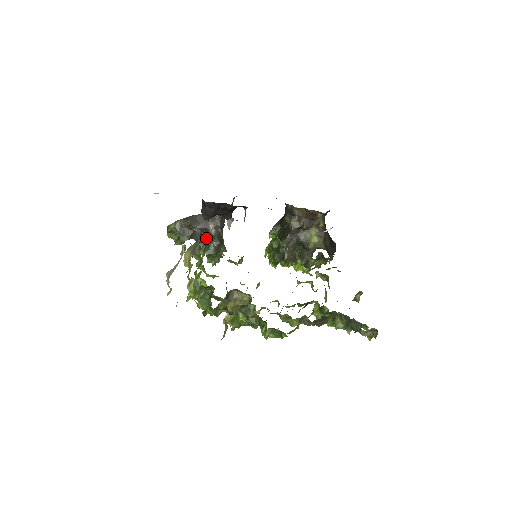
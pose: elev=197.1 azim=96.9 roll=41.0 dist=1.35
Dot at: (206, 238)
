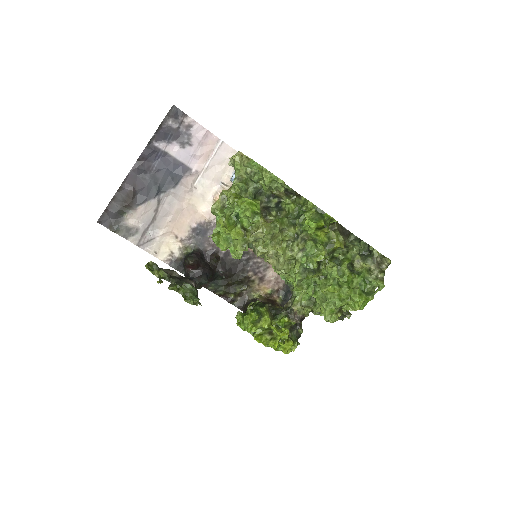
Dot at: occluded
